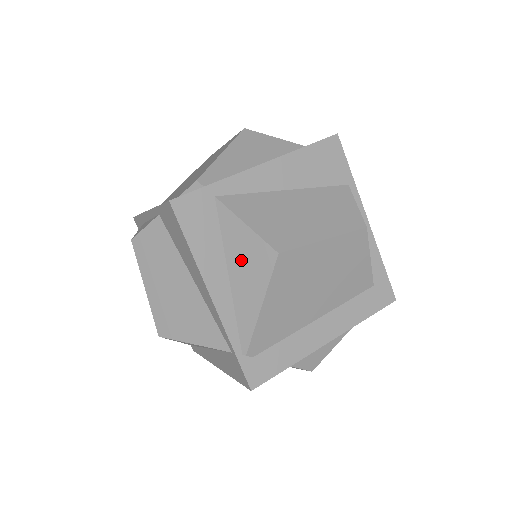
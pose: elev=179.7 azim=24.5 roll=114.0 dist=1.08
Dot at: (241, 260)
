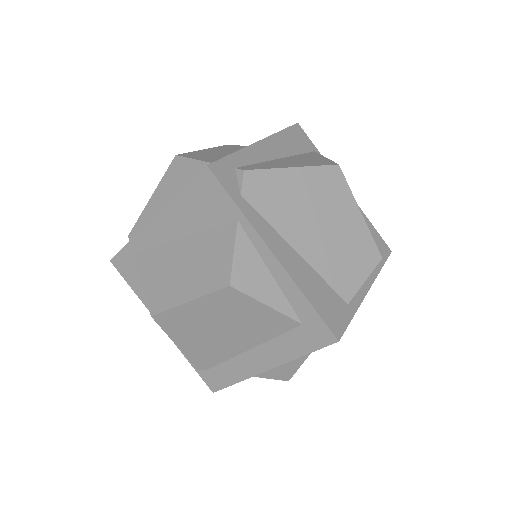
Dot at: occluded
